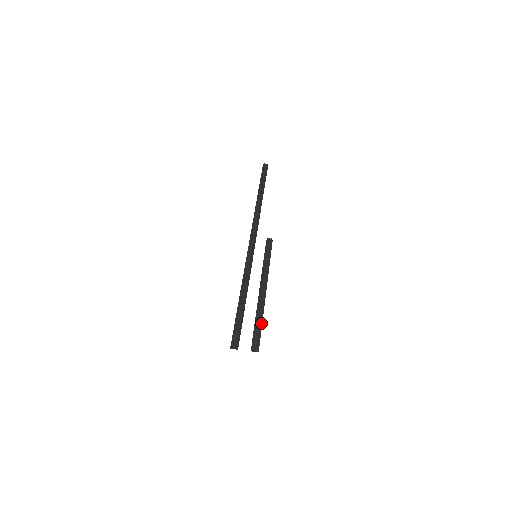
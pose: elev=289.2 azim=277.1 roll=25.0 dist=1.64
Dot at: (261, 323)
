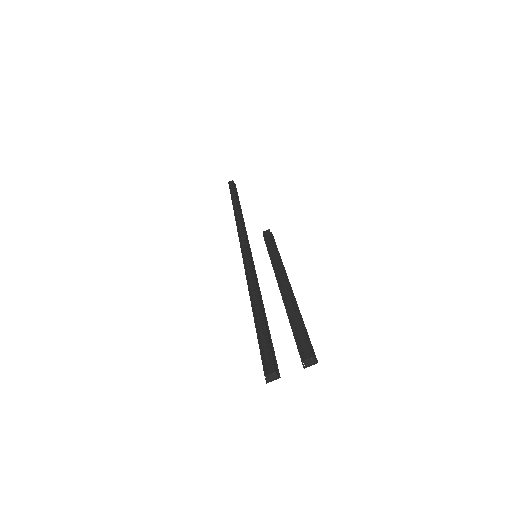
Dot at: (301, 323)
